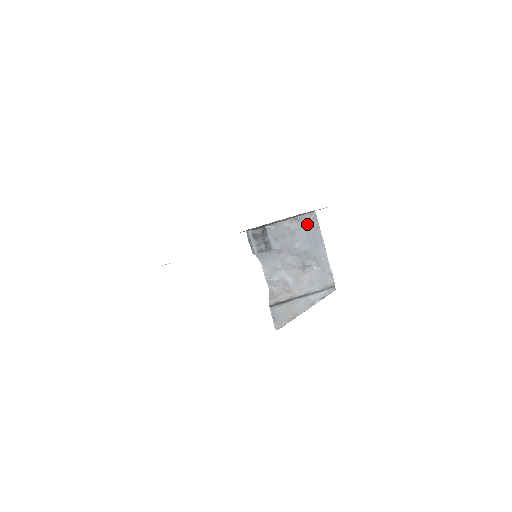
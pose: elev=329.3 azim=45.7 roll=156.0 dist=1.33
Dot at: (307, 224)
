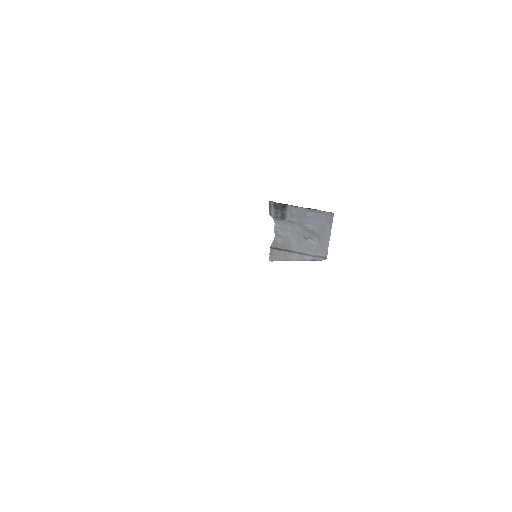
Dot at: (323, 218)
